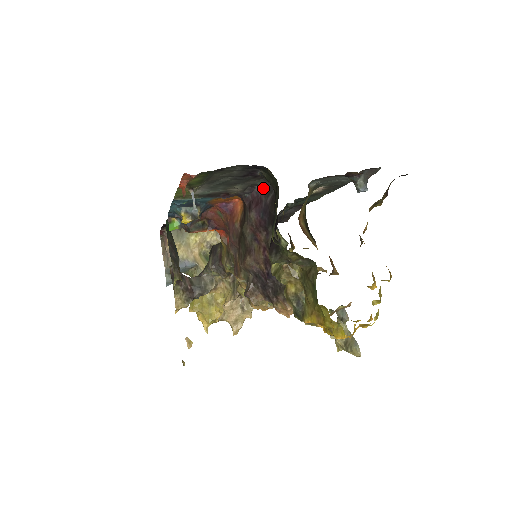
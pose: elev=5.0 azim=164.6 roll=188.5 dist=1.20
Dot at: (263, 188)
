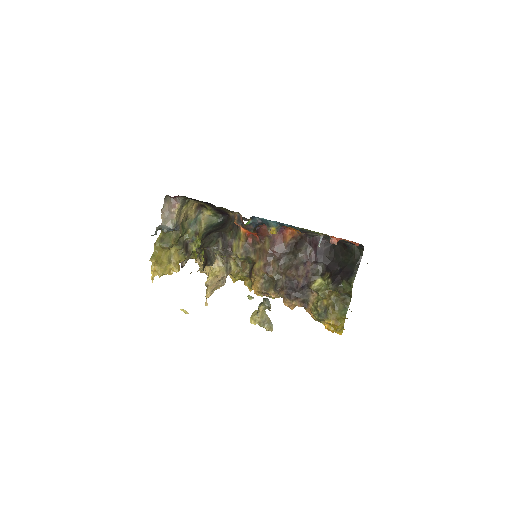
Dot at: (324, 240)
